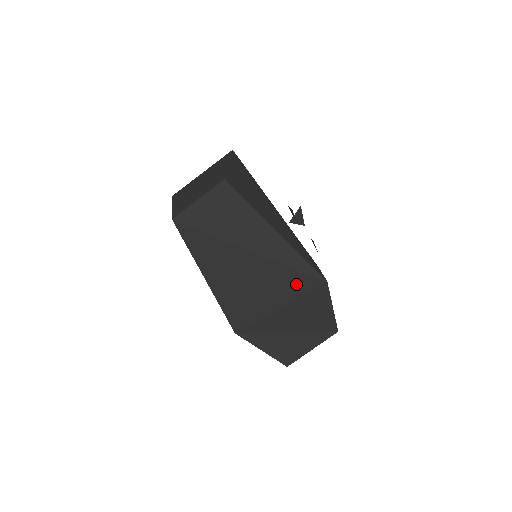
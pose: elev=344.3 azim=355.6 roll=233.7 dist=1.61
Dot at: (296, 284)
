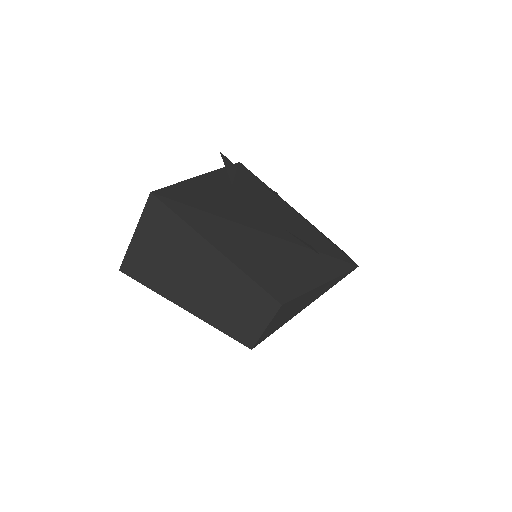
Dot at: occluded
